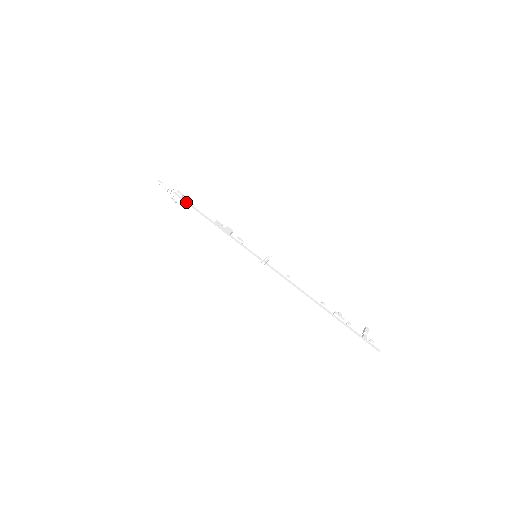
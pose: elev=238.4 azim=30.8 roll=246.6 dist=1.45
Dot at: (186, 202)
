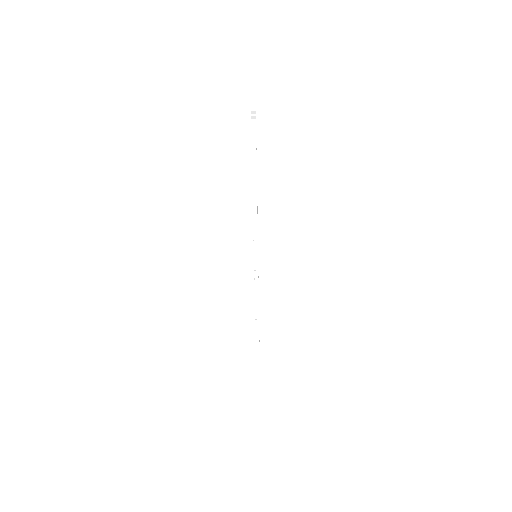
Dot at: occluded
